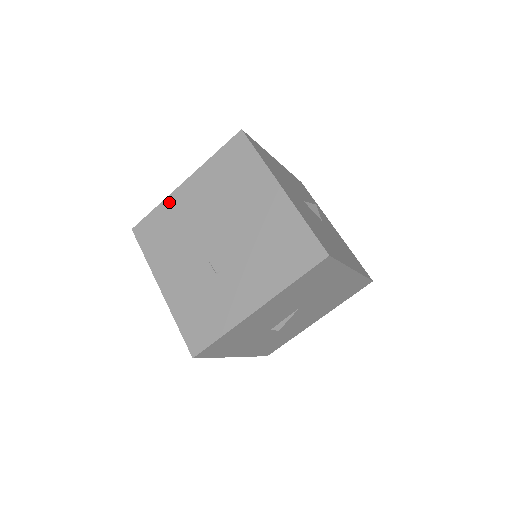
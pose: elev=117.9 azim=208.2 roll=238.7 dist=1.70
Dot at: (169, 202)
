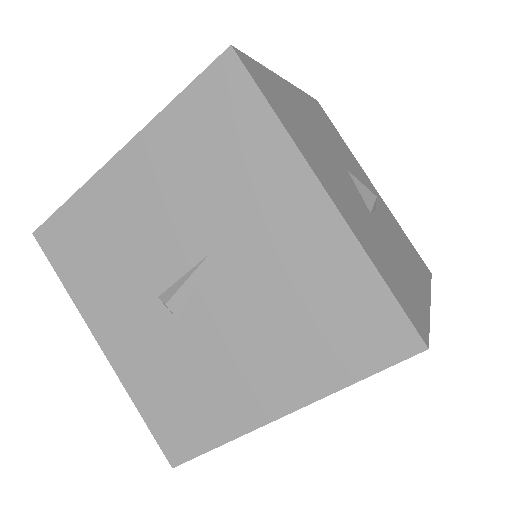
Dot at: occluded
